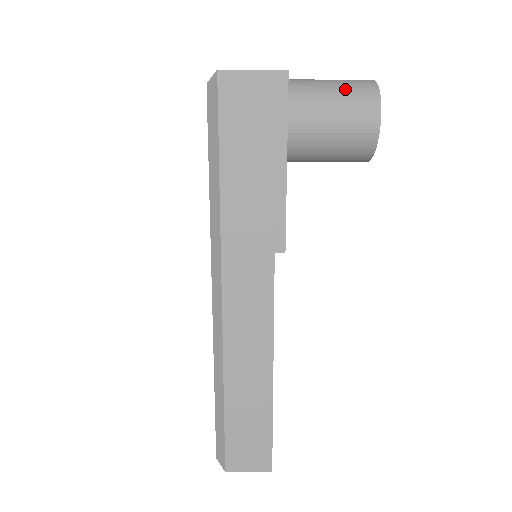
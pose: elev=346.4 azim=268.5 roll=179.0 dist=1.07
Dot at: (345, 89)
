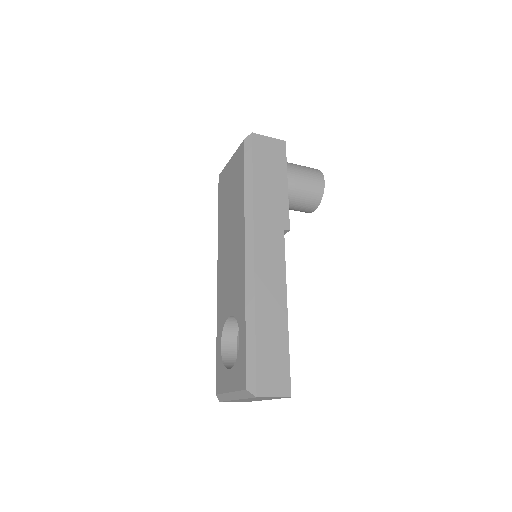
Dot at: (304, 166)
